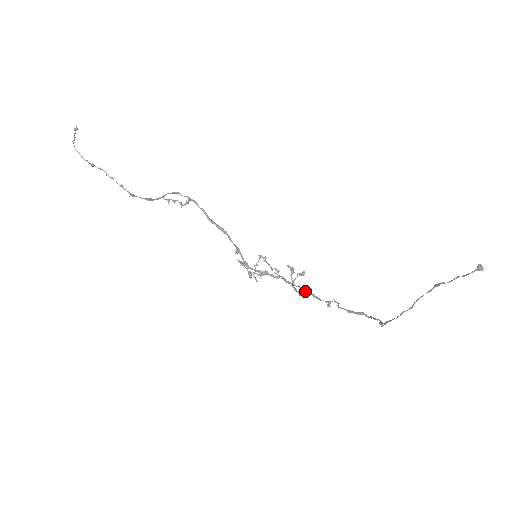
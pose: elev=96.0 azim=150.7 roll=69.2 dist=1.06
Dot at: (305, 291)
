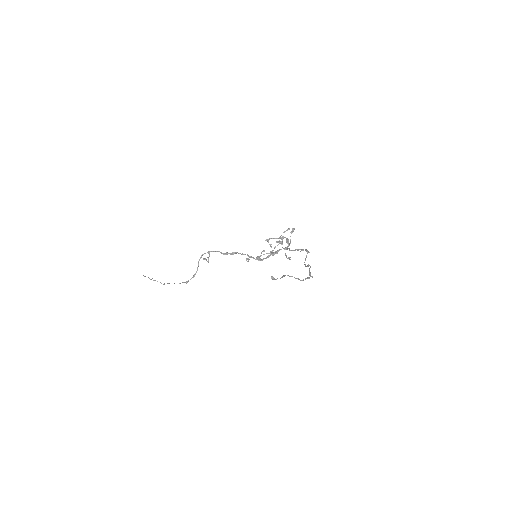
Dot at: occluded
